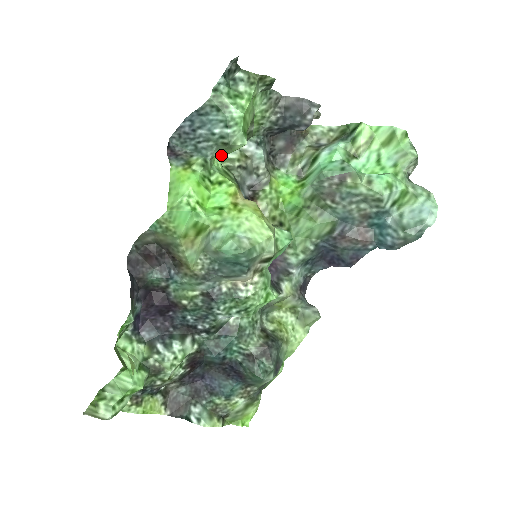
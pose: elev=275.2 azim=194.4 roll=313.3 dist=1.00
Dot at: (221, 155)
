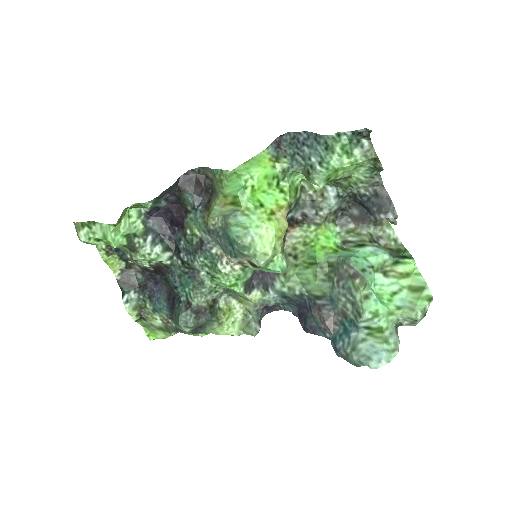
Dot at: occluded
